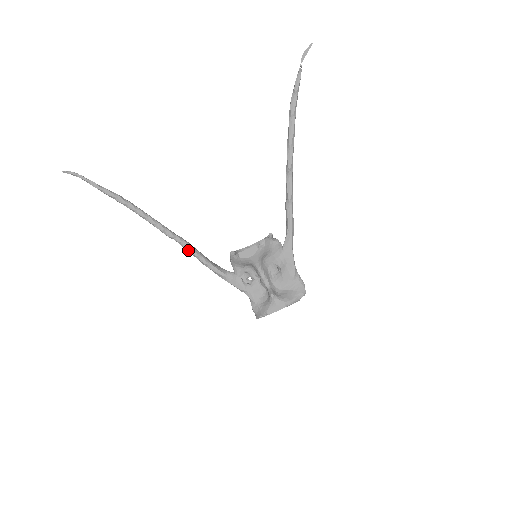
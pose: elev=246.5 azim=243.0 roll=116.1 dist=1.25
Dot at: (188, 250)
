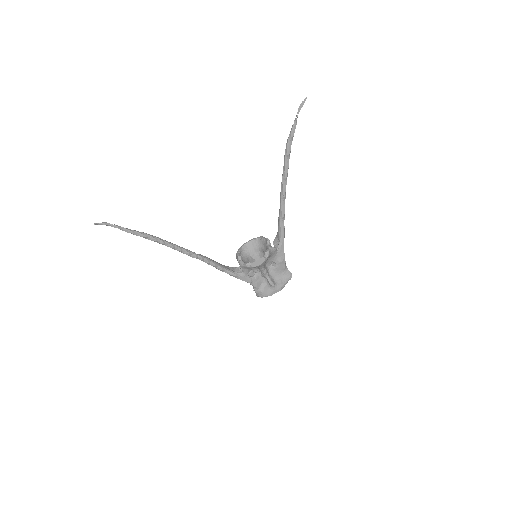
Dot at: (208, 263)
